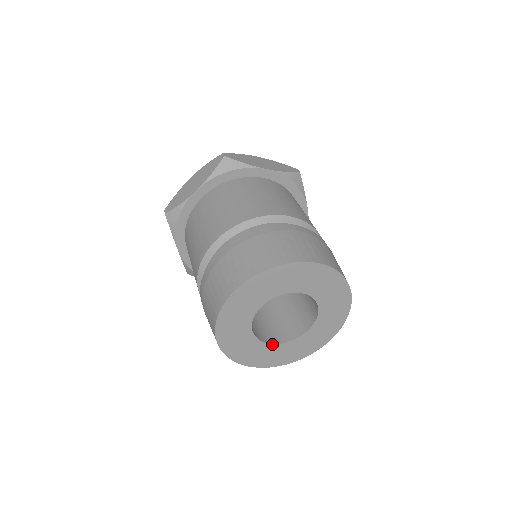
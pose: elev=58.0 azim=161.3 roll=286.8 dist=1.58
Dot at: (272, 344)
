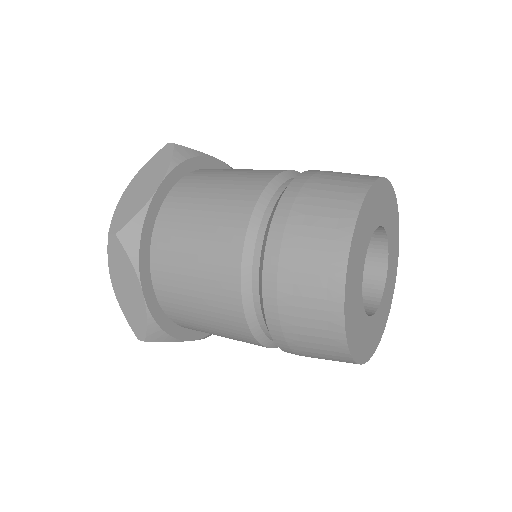
Dot at: (382, 296)
